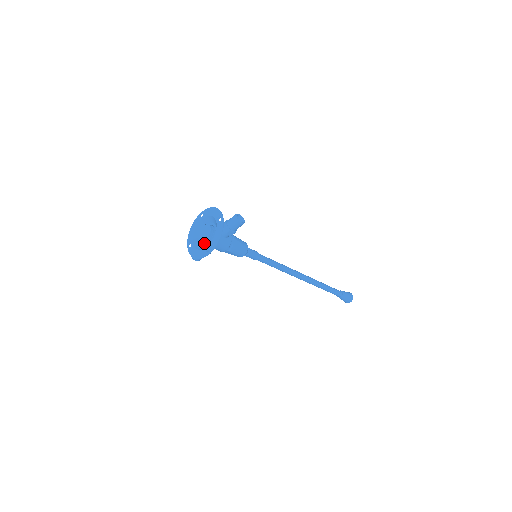
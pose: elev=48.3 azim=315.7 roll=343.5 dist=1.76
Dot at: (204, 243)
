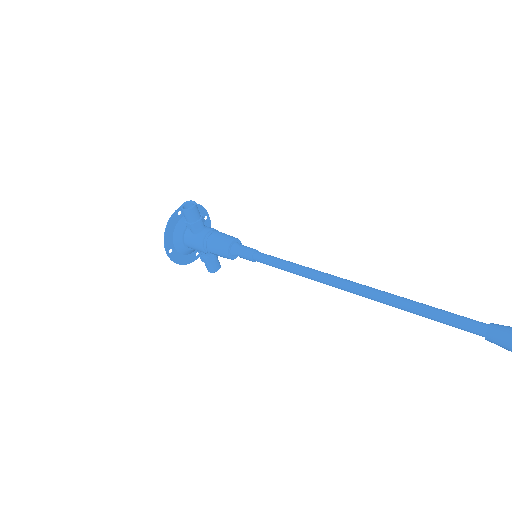
Dot at: occluded
